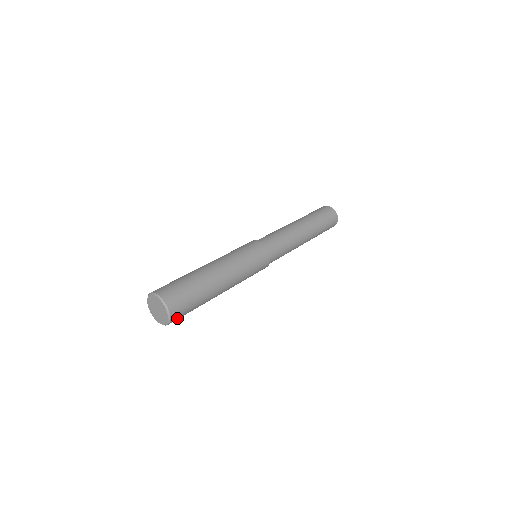
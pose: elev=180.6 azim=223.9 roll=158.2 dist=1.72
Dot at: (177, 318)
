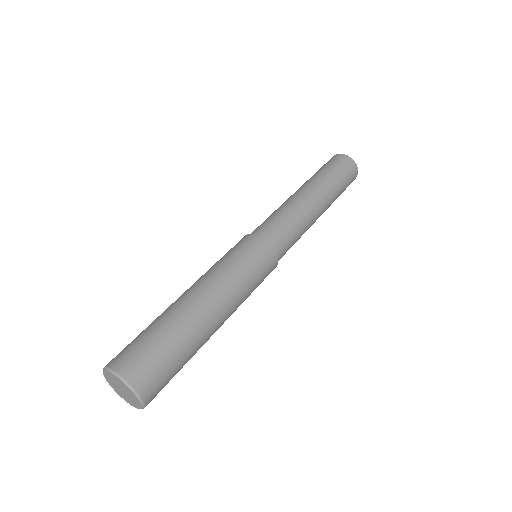
Dot at: (155, 396)
